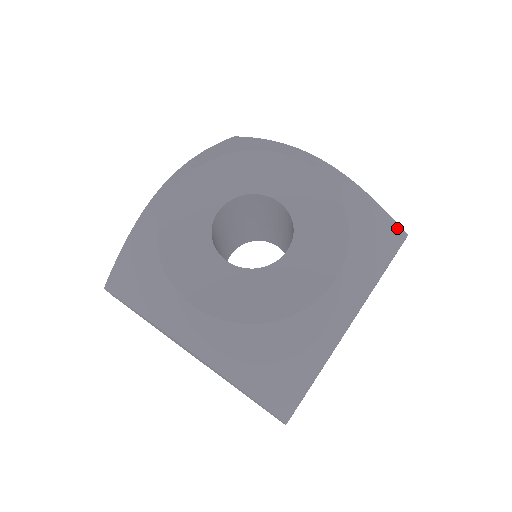
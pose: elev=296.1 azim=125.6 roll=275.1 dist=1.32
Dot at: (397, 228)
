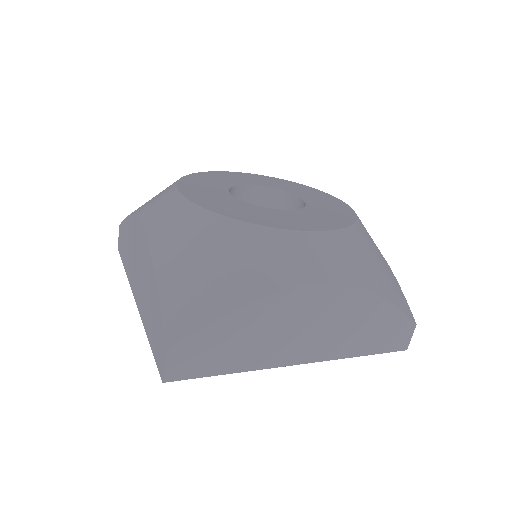
Dot at: (406, 304)
